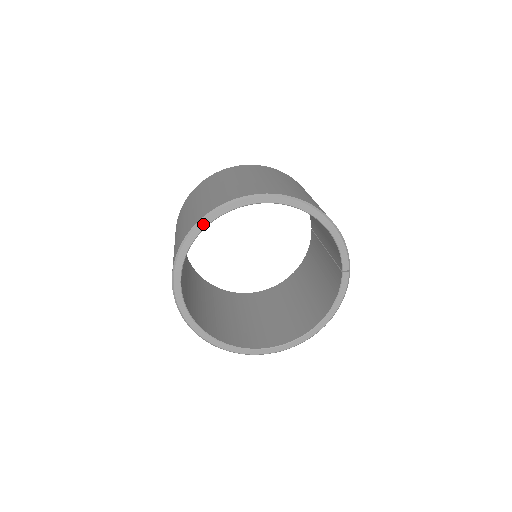
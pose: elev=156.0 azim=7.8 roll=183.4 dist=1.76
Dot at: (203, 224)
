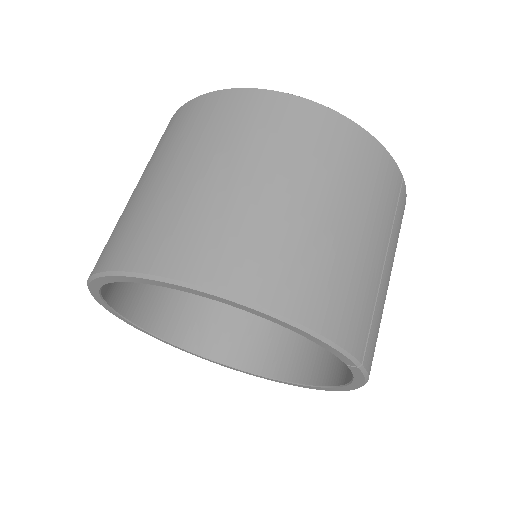
Dot at: (94, 287)
